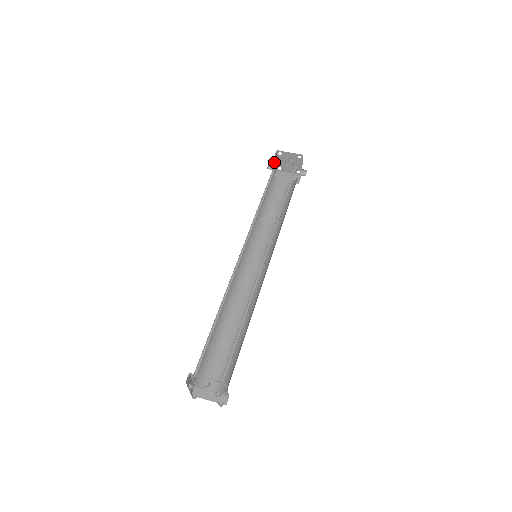
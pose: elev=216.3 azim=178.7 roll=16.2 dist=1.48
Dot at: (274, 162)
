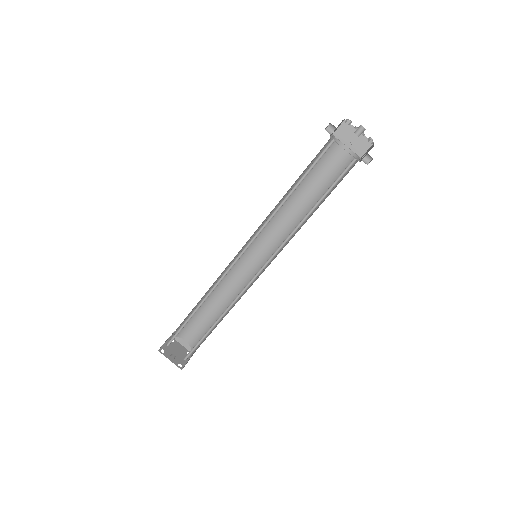
Dot at: (335, 129)
